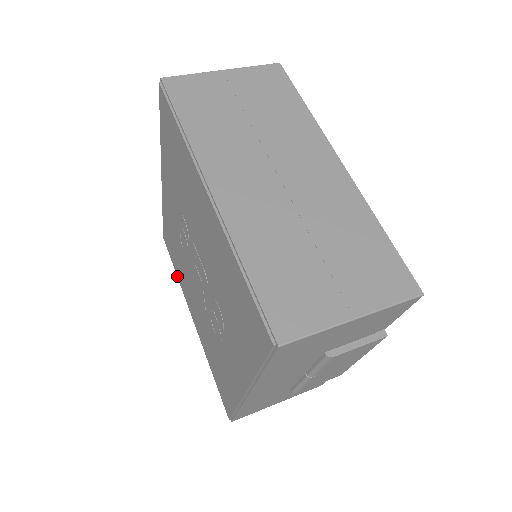
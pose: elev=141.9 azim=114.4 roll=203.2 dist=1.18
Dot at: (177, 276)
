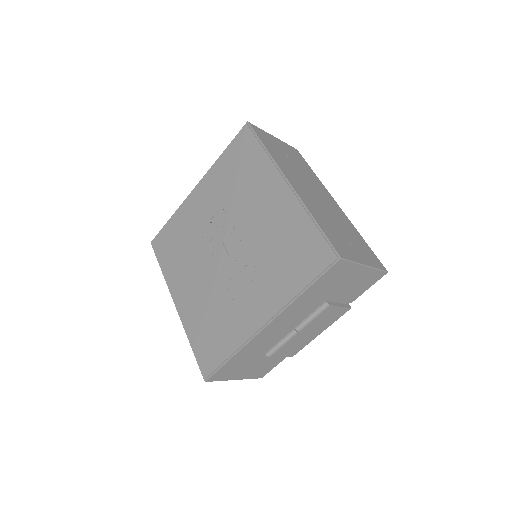
Dot at: (163, 271)
